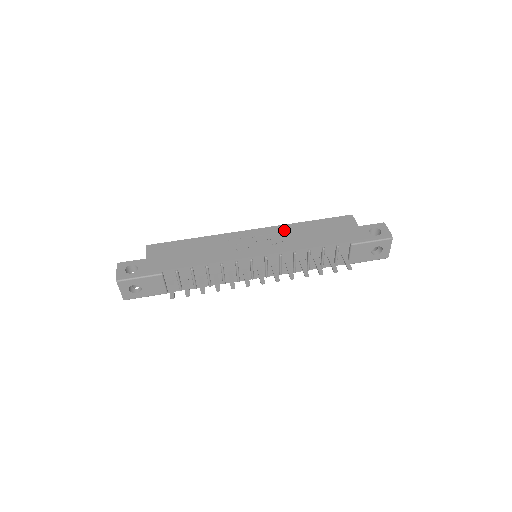
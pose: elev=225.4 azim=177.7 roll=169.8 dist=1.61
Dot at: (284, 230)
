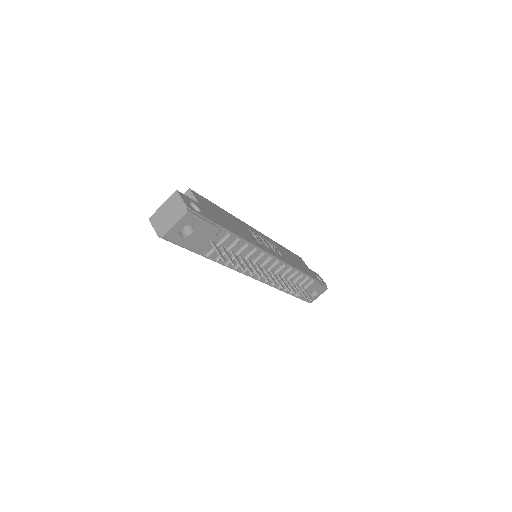
Dot at: (275, 244)
